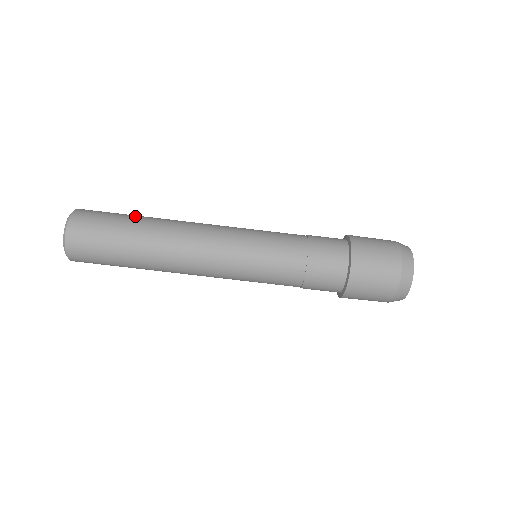
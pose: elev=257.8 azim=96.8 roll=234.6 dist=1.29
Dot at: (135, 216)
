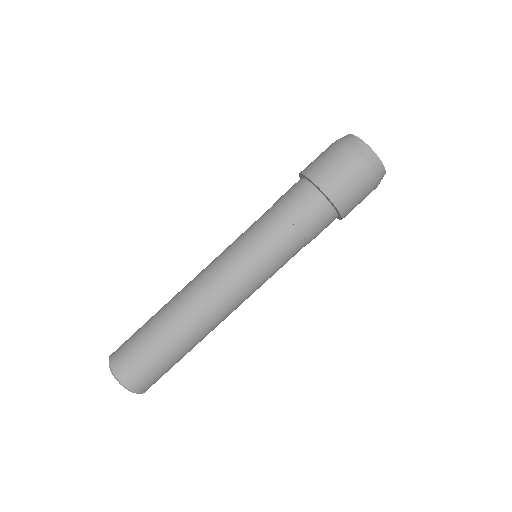
Dot at: (150, 321)
